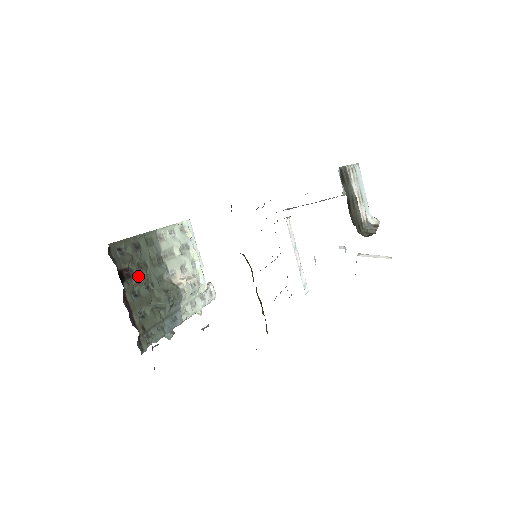
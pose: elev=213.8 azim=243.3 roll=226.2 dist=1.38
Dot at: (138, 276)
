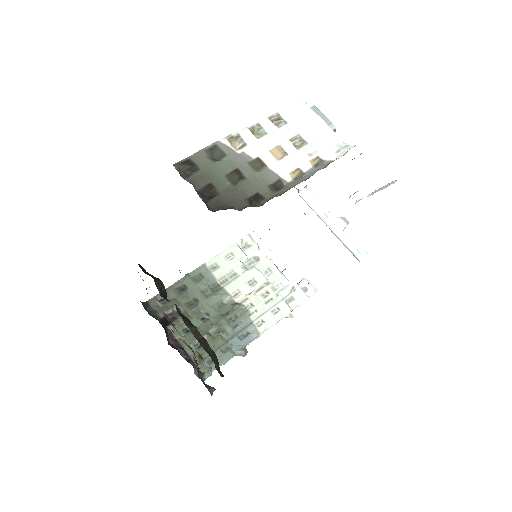
Dot at: (187, 314)
